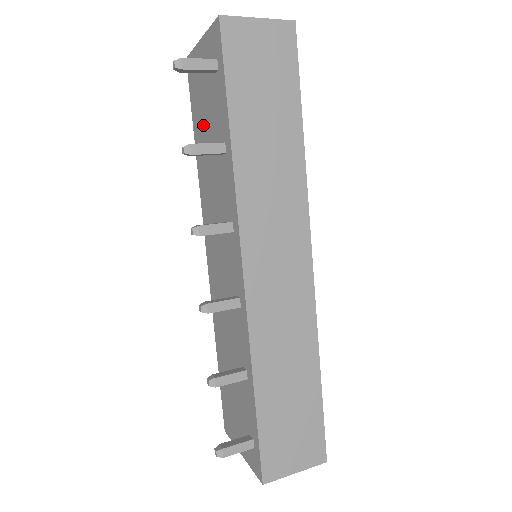
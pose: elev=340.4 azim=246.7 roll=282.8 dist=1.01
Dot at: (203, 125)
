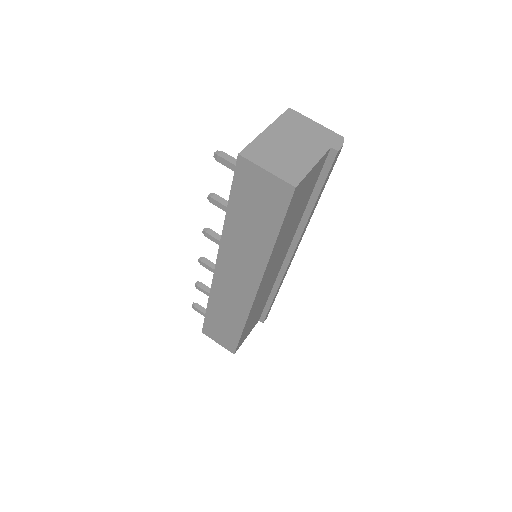
Dot at: occluded
